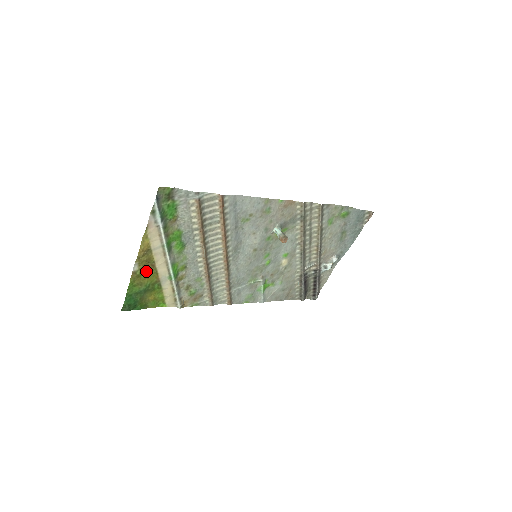
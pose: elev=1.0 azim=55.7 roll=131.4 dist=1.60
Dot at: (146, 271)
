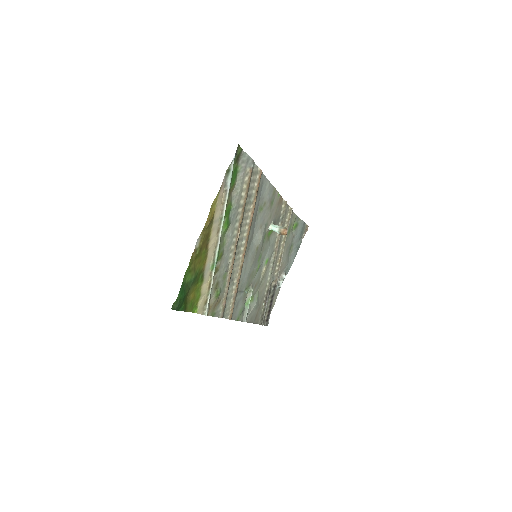
Dot at: (202, 251)
